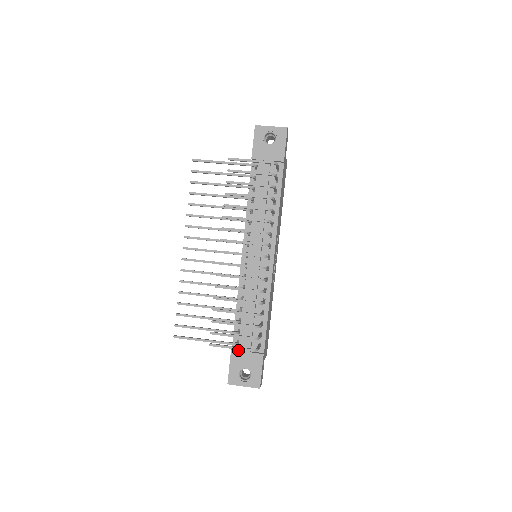
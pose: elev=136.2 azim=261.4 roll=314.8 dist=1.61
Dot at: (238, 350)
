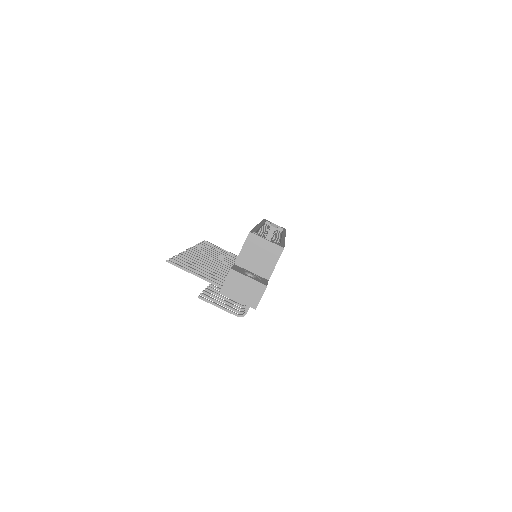
Dot at: occluded
